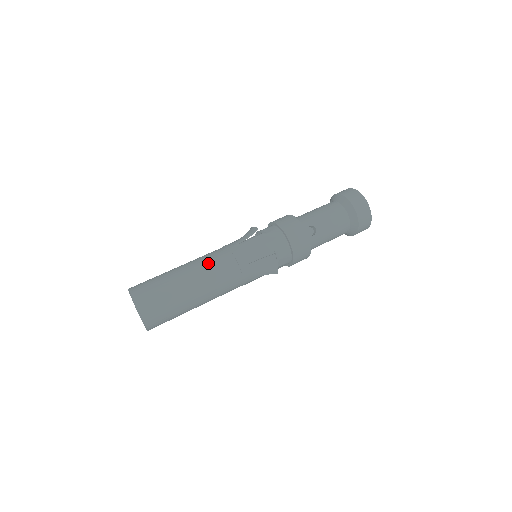
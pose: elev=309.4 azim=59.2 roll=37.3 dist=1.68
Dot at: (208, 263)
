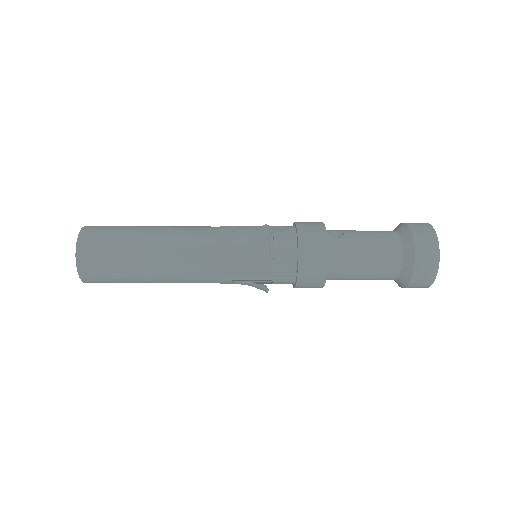
Dot at: (187, 226)
